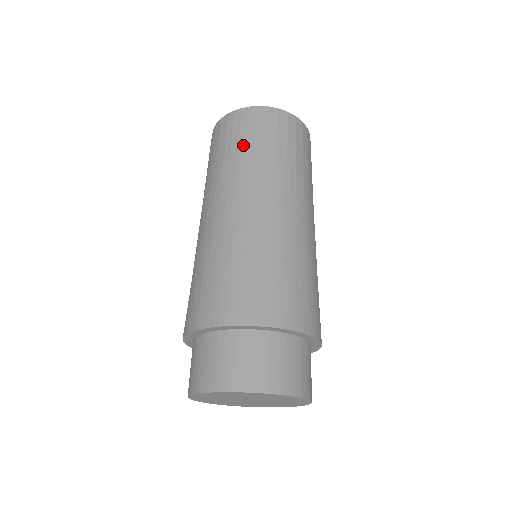
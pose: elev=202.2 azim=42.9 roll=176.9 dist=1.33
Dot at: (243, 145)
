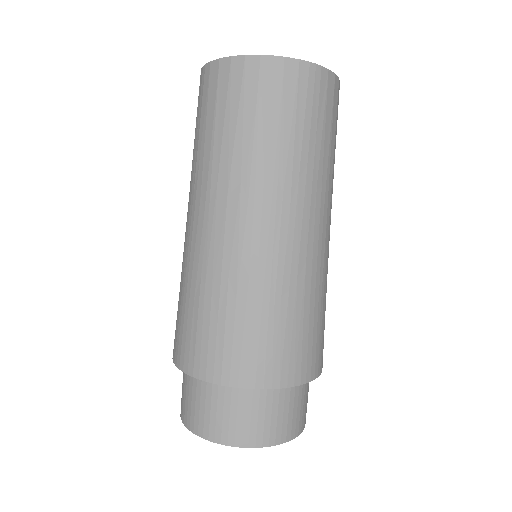
Dot at: (286, 131)
